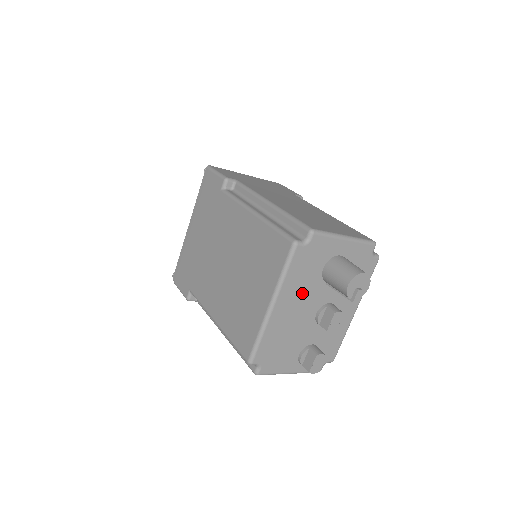
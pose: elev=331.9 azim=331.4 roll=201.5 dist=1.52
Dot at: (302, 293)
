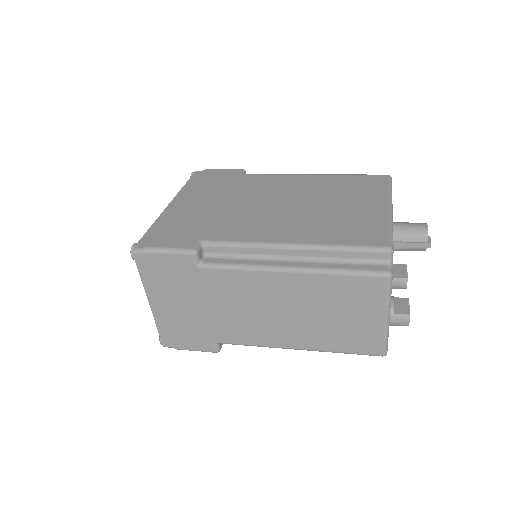
Dot at: occluded
